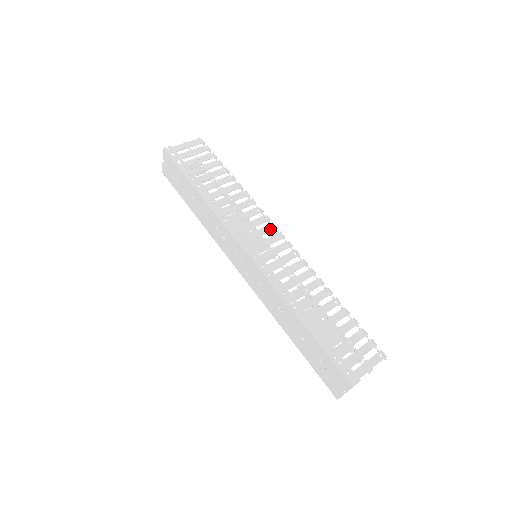
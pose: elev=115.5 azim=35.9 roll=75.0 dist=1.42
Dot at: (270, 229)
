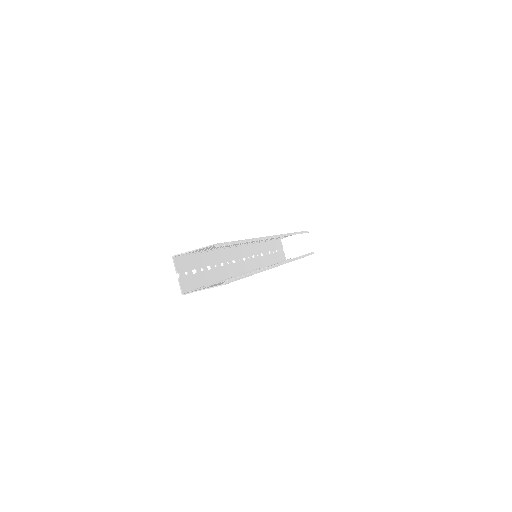
Dot at: occluded
